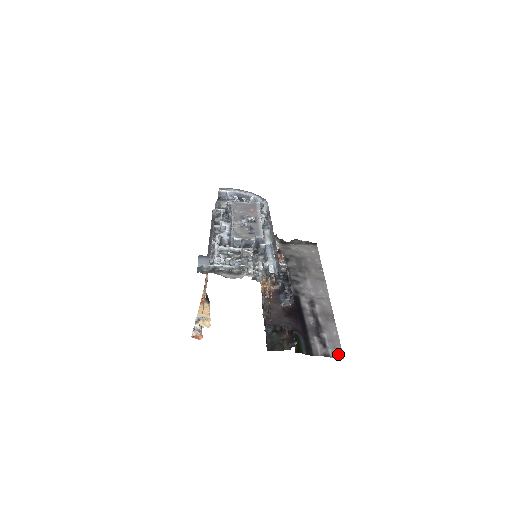
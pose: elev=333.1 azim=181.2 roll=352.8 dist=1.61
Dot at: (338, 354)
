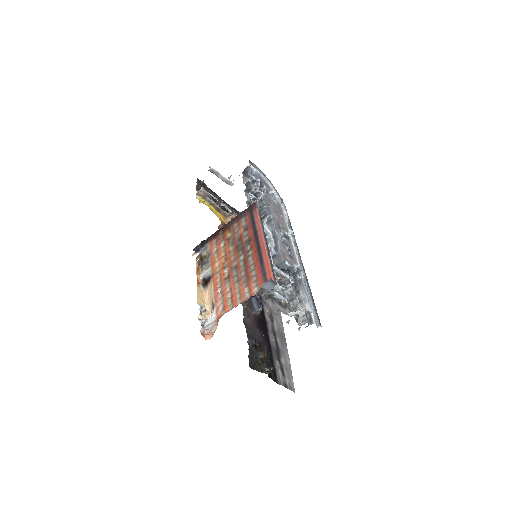
Dot at: (292, 387)
